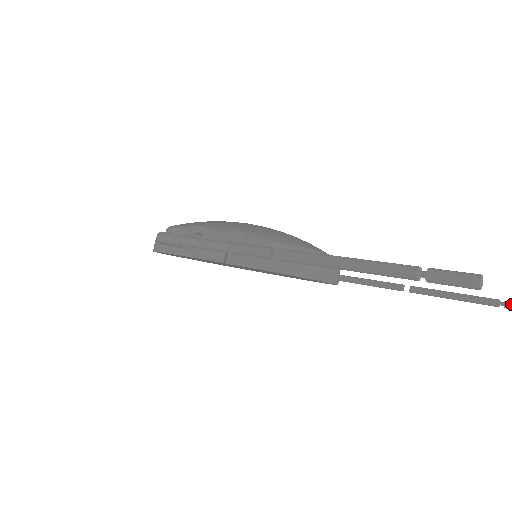
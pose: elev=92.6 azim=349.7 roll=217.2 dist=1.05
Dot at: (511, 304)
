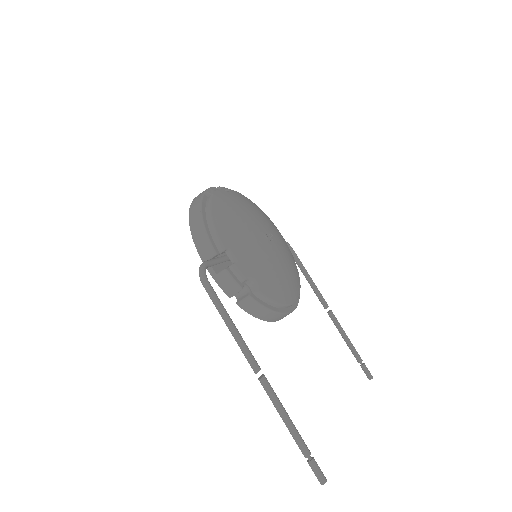
Dot at: (364, 368)
